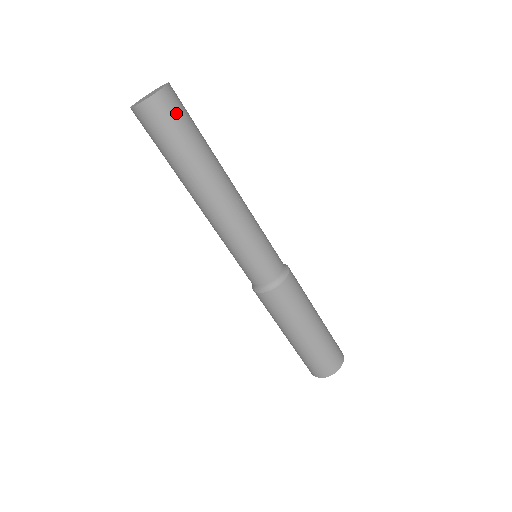
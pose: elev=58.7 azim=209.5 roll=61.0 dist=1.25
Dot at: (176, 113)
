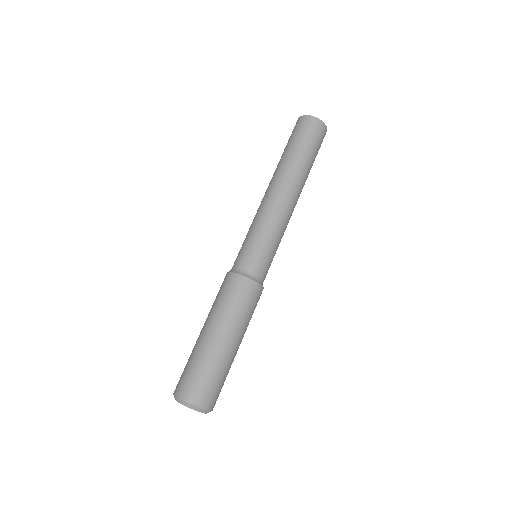
Dot at: (312, 134)
